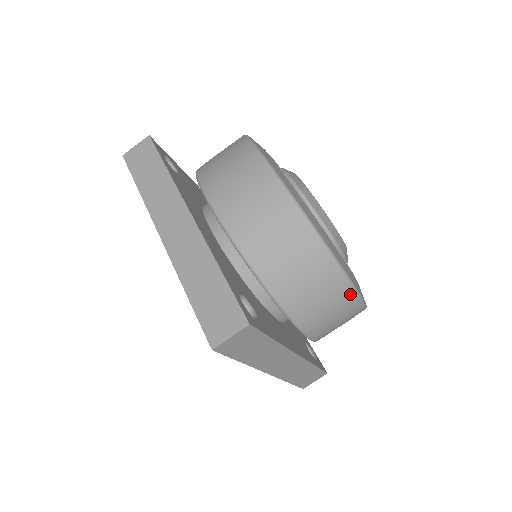
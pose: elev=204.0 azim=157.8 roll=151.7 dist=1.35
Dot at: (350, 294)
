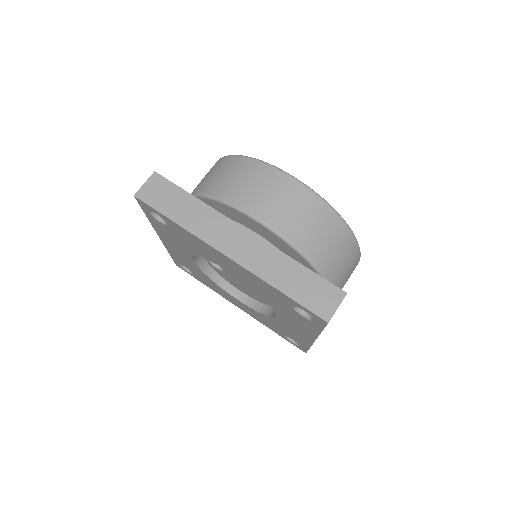
Dot at: (358, 257)
